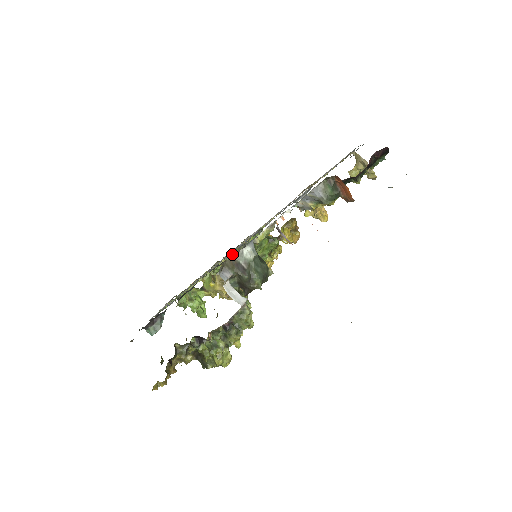
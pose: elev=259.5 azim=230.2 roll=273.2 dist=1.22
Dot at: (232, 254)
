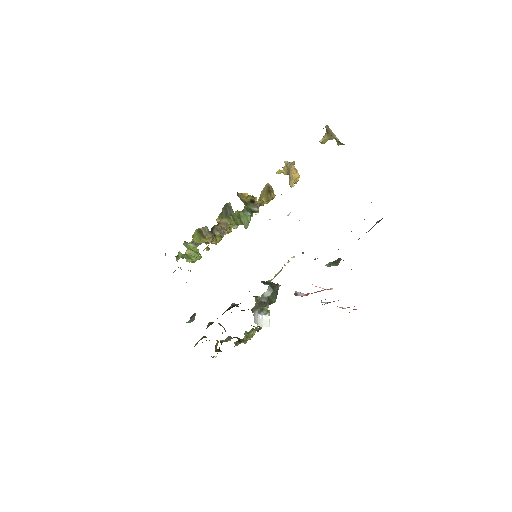
Dot at: (217, 220)
